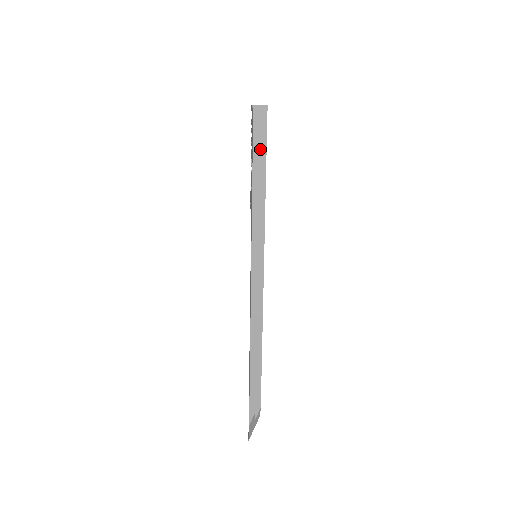
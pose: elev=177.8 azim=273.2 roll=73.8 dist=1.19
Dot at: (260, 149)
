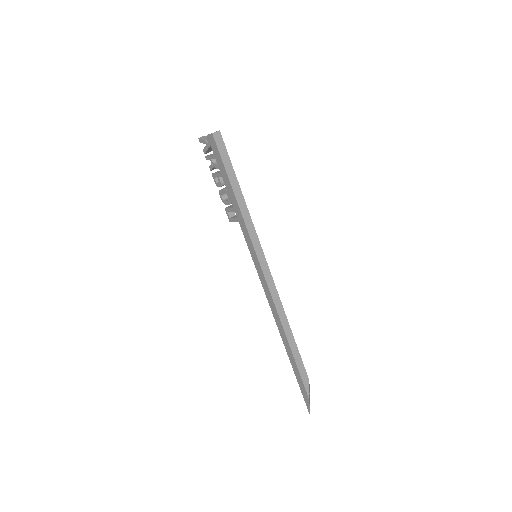
Dot at: (228, 167)
